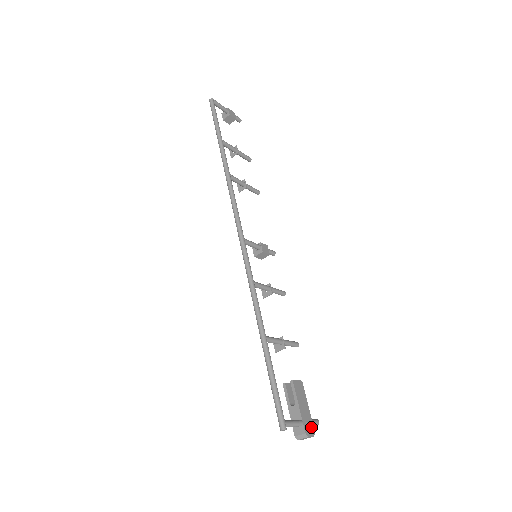
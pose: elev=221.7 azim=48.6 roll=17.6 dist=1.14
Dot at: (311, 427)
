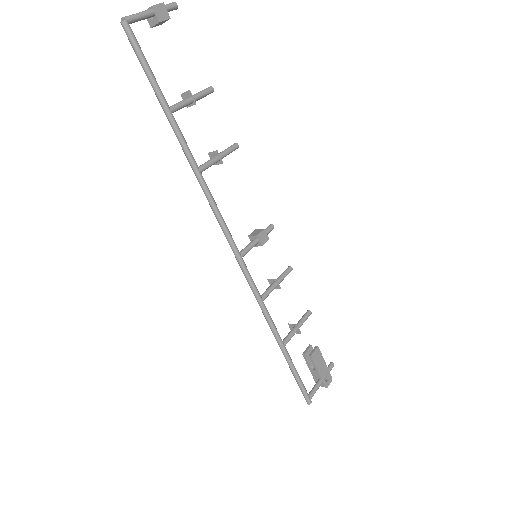
Dot at: (329, 377)
